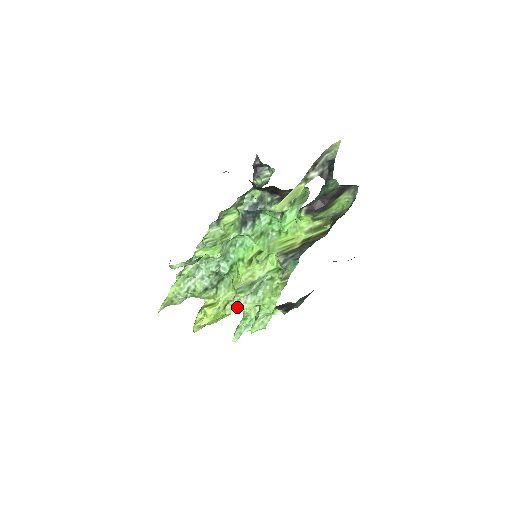
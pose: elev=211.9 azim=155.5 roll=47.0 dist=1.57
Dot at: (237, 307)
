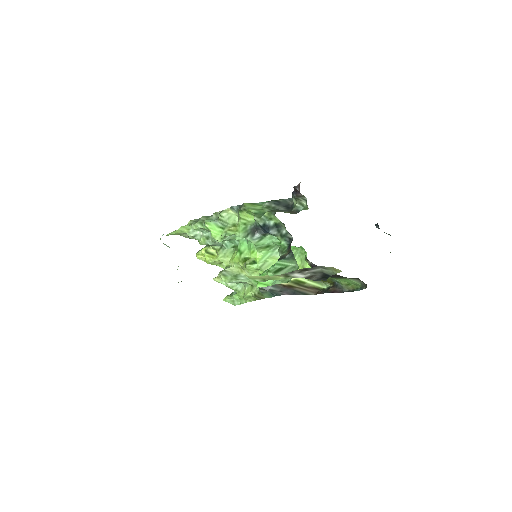
Dot at: (219, 280)
